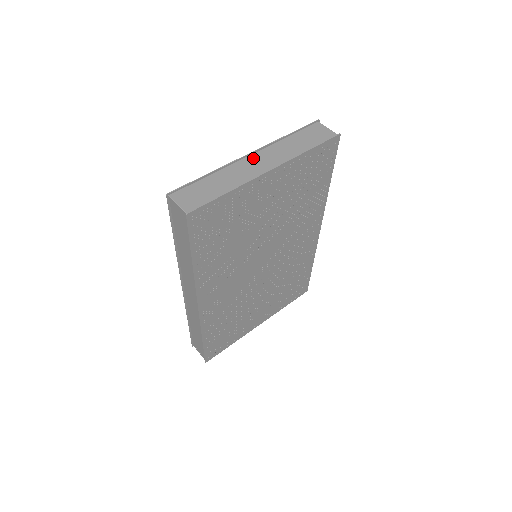
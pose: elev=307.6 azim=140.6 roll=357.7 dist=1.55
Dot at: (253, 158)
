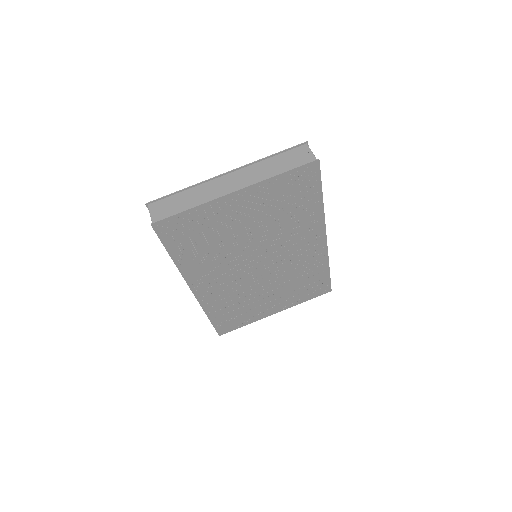
Dot at: (228, 177)
